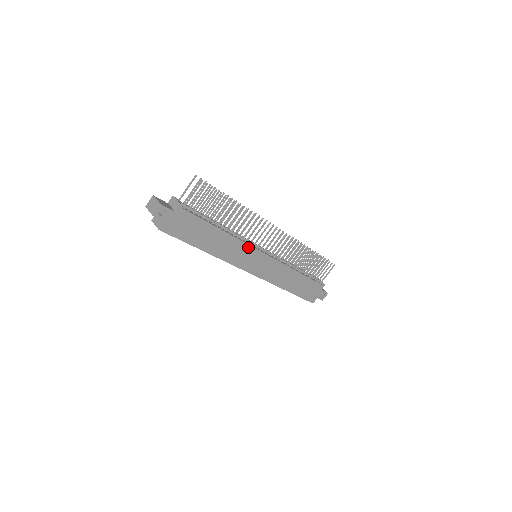
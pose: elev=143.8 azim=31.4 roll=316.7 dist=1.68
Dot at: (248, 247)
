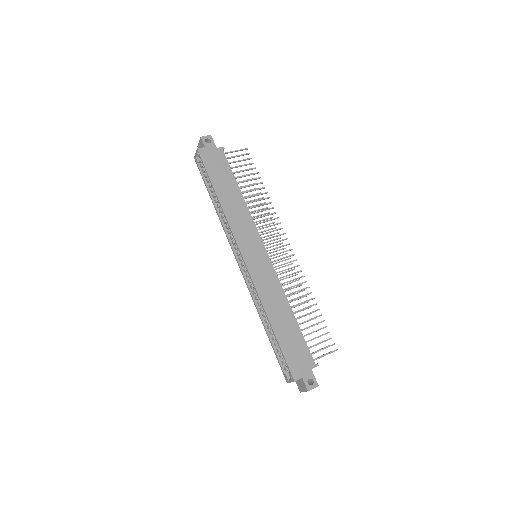
Dot at: (254, 228)
